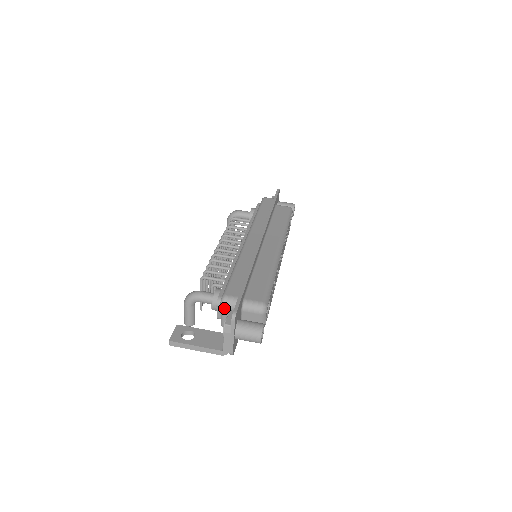
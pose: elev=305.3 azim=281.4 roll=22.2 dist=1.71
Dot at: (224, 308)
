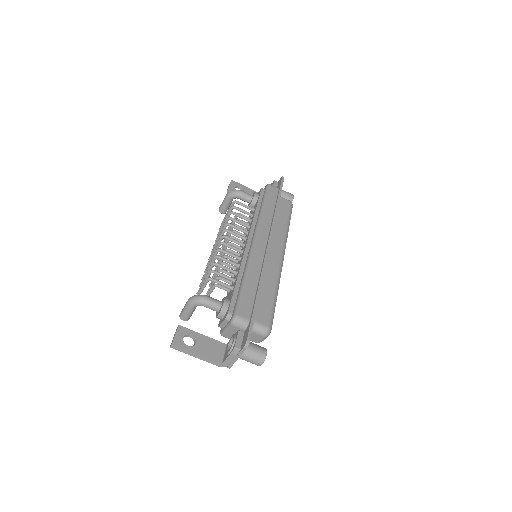
Dot at: (233, 326)
